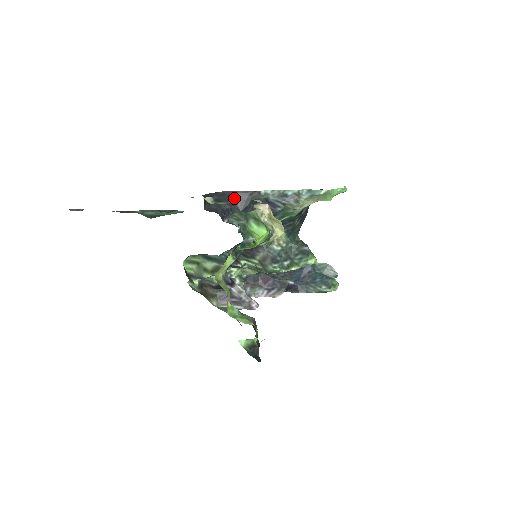
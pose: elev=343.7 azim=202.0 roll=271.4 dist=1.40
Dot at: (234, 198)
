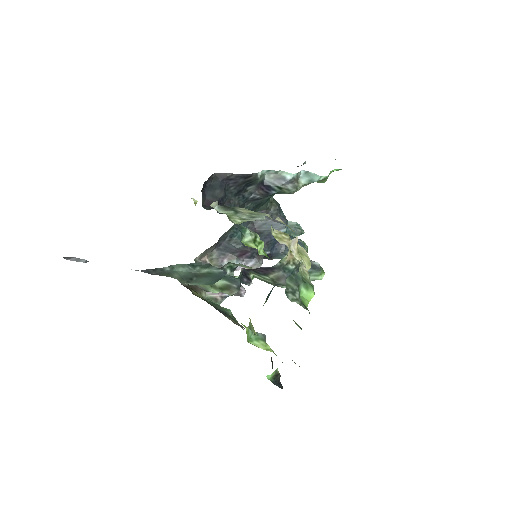
Dot at: (228, 181)
